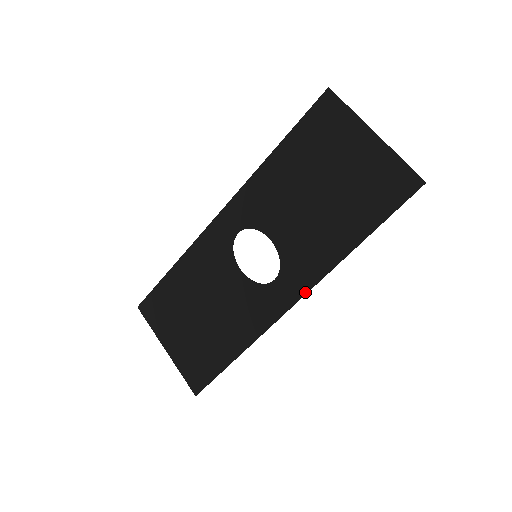
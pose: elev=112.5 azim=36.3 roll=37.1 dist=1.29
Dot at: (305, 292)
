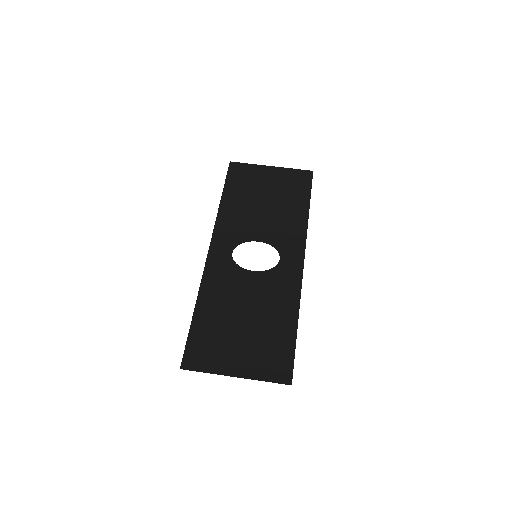
Dot at: (304, 251)
